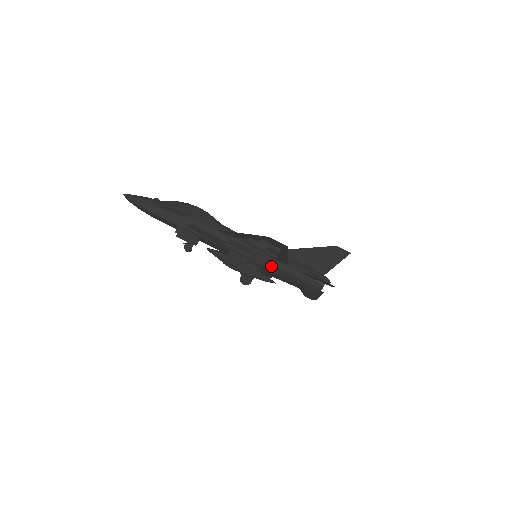
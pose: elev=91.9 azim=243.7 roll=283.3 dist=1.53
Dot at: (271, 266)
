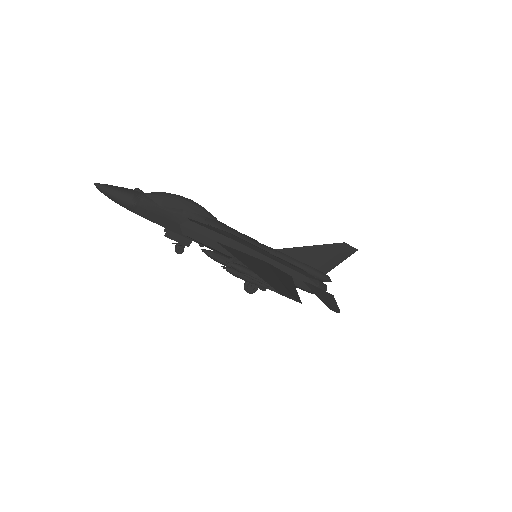
Dot at: occluded
